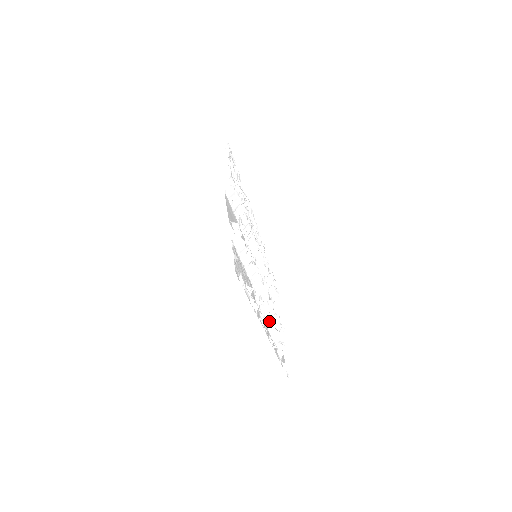
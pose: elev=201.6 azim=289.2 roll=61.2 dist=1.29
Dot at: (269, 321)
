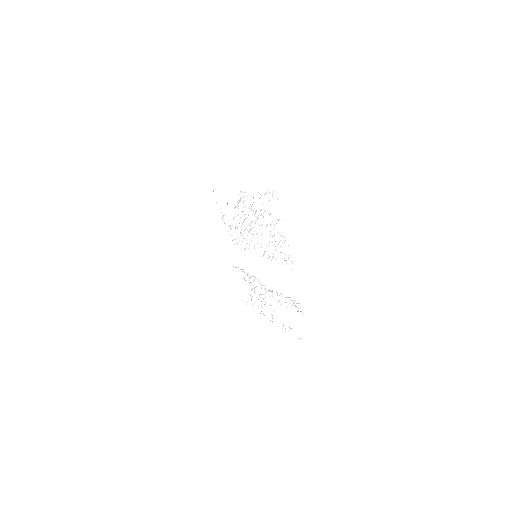
Dot at: (264, 305)
